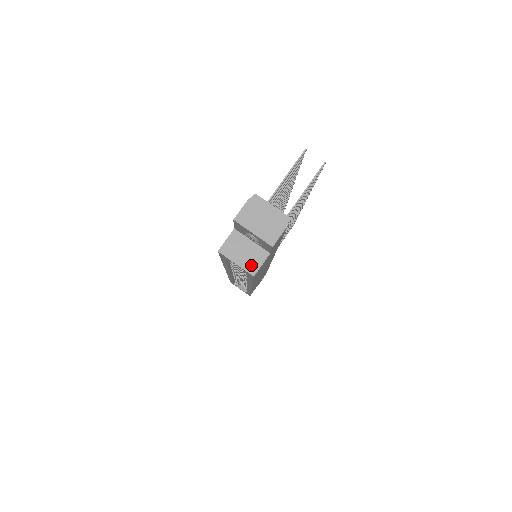
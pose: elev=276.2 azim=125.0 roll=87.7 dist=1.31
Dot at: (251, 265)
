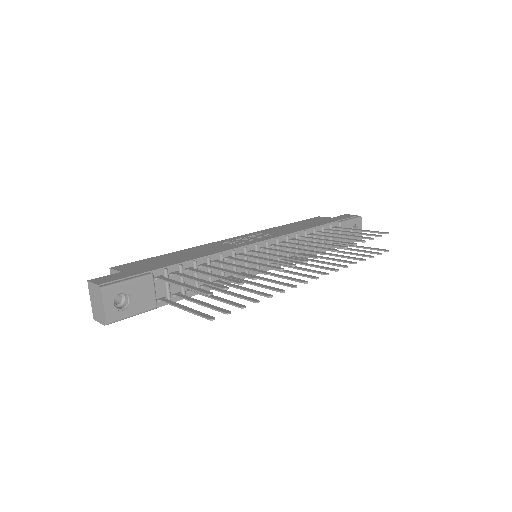
Dot at: occluded
